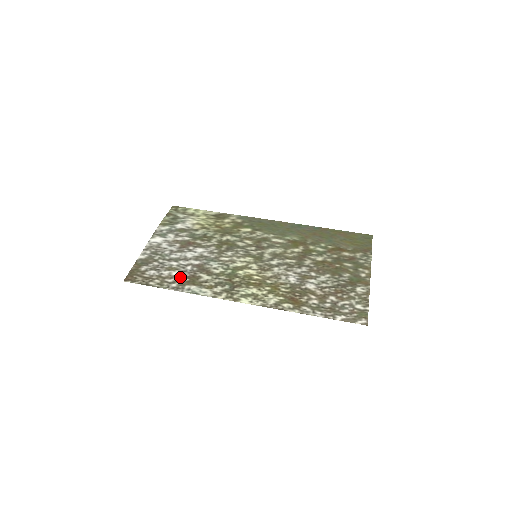
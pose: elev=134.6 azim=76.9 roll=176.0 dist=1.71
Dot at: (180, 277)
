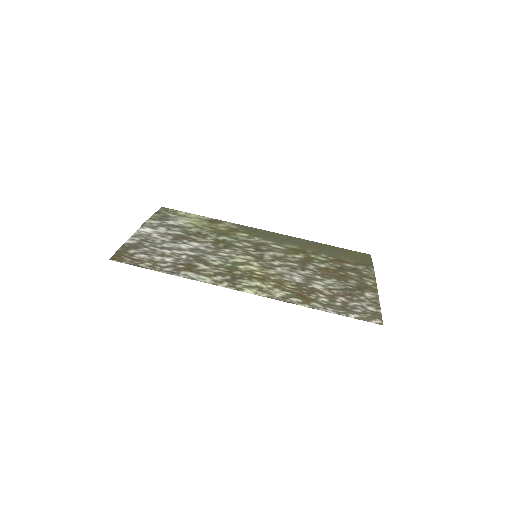
Dot at: (174, 263)
